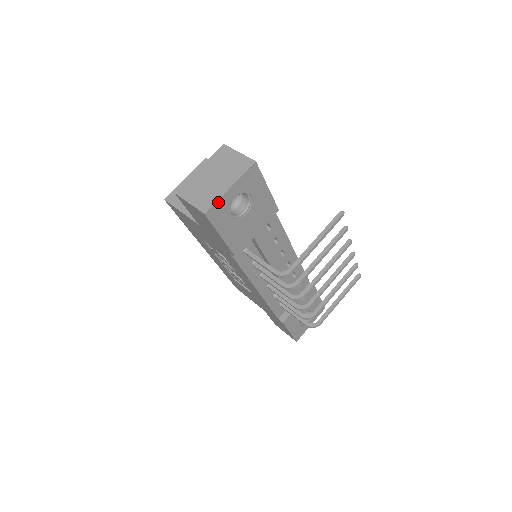
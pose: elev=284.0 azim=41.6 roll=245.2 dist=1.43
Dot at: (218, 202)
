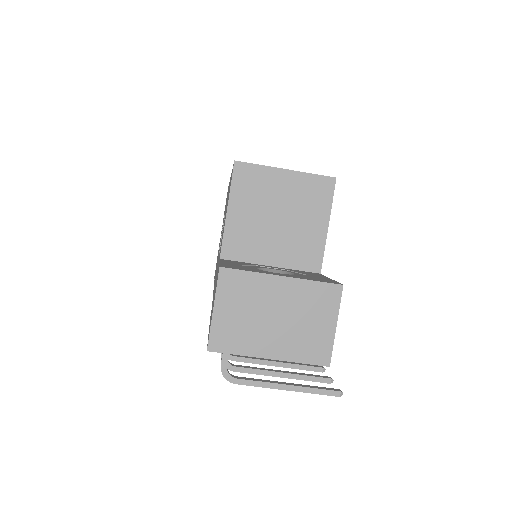
Dot at: (237, 353)
